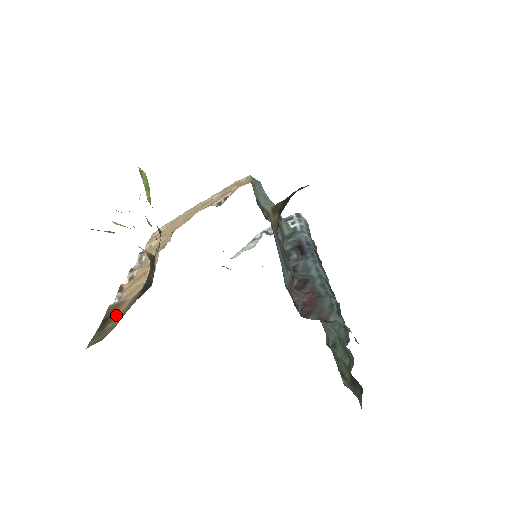
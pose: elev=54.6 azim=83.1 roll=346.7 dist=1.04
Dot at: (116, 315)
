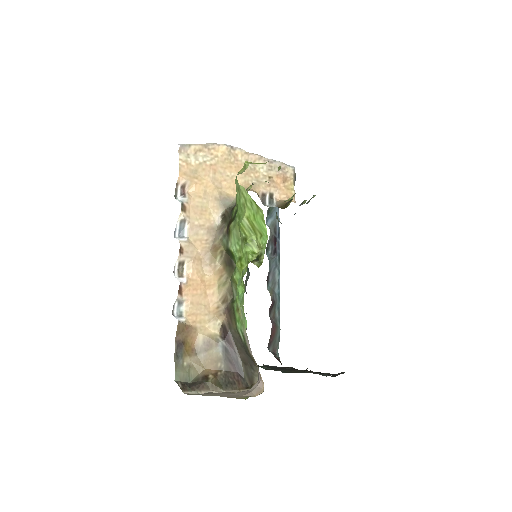
Dot at: (191, 346)
